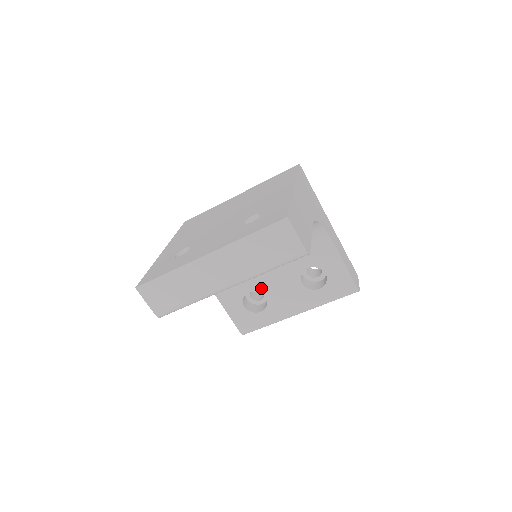
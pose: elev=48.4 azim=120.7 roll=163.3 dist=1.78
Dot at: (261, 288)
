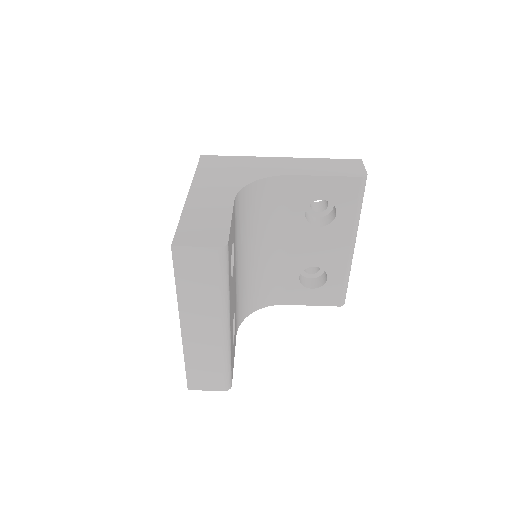
Dot at: (301, 265)
